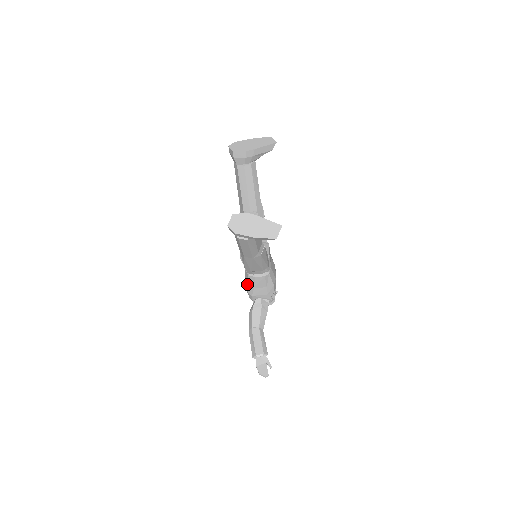
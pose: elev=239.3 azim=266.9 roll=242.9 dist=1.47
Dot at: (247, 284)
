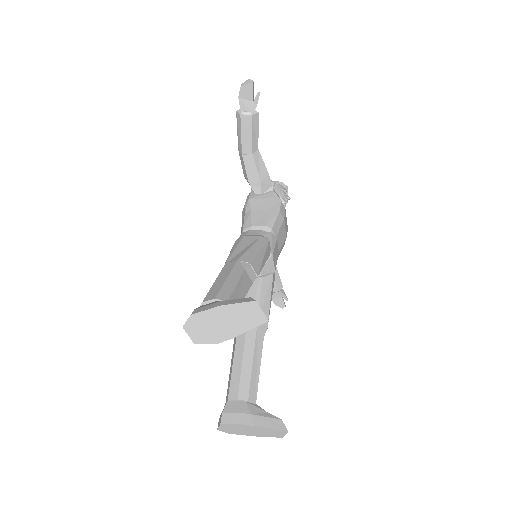
Dot at: occluded
